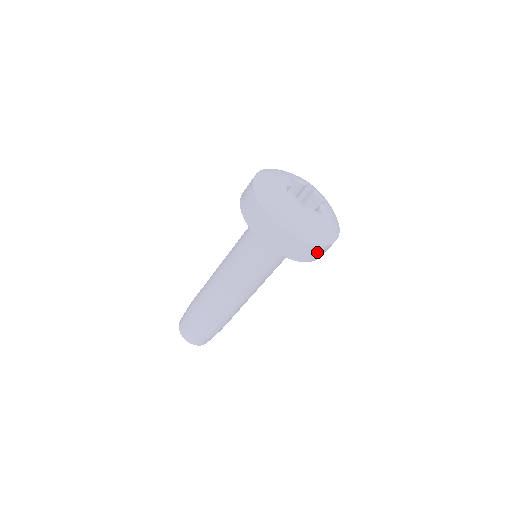
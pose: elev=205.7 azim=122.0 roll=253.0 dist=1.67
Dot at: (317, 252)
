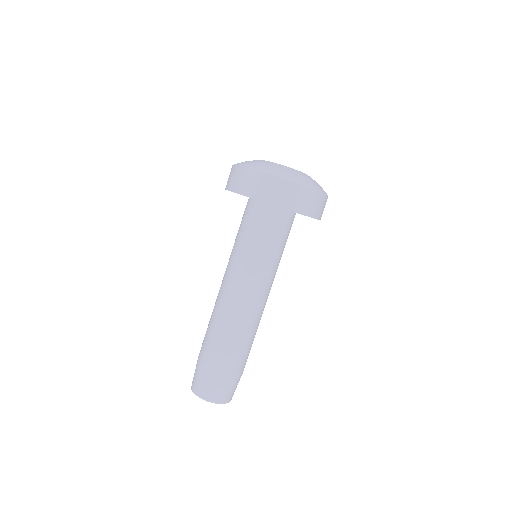
Dot at: (315, 202)
